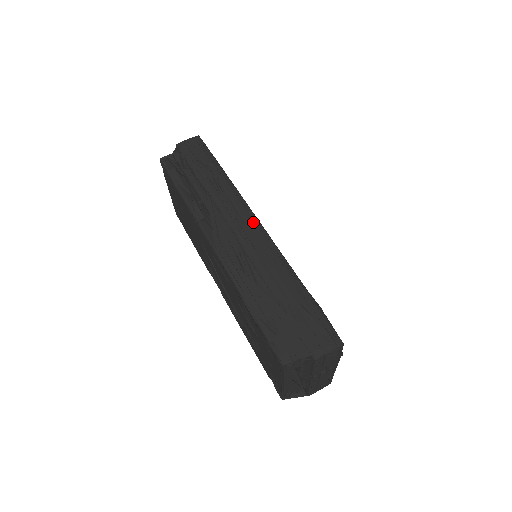
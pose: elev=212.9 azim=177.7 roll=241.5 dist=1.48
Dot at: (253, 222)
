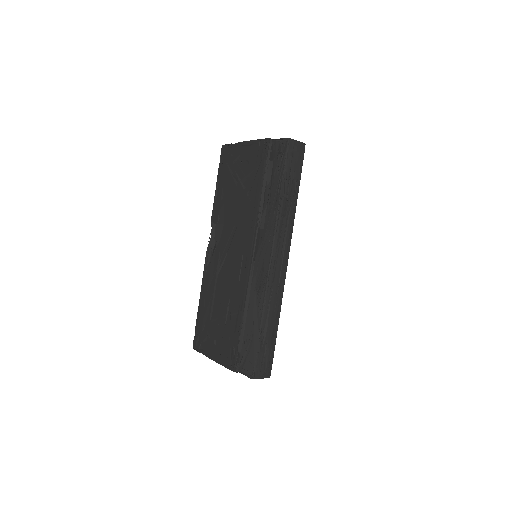
Dot at: (285, 259)
